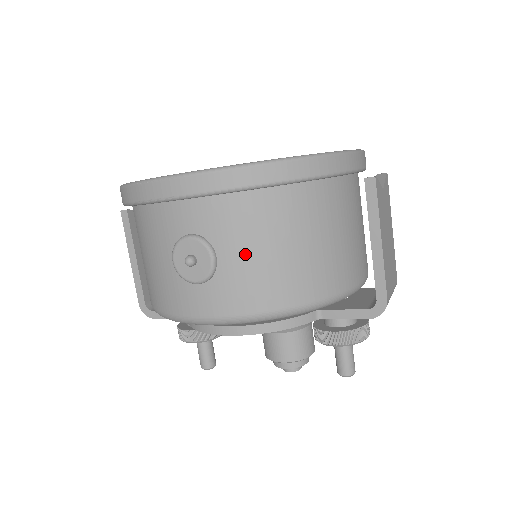
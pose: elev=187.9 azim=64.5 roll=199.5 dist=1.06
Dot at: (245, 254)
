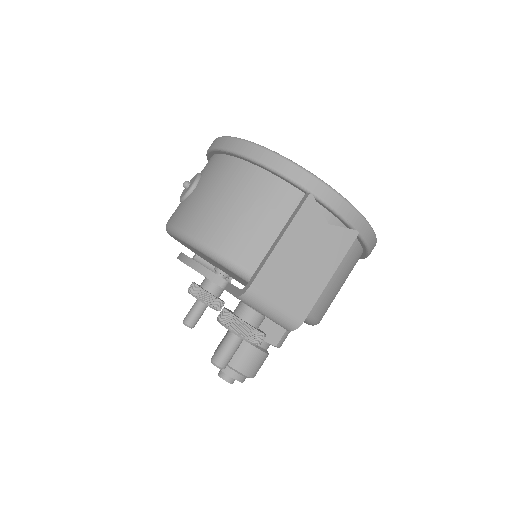
Dot at: (205, 191)
